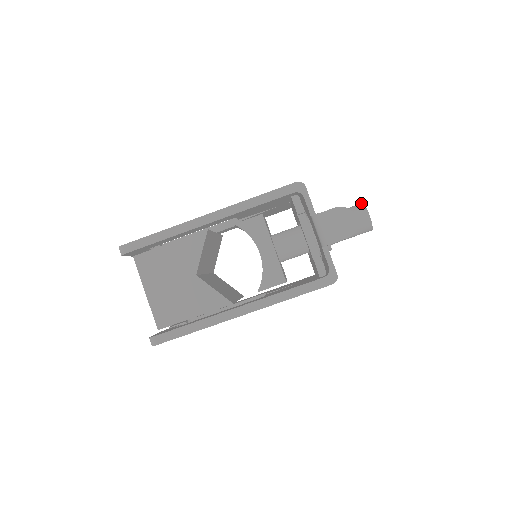
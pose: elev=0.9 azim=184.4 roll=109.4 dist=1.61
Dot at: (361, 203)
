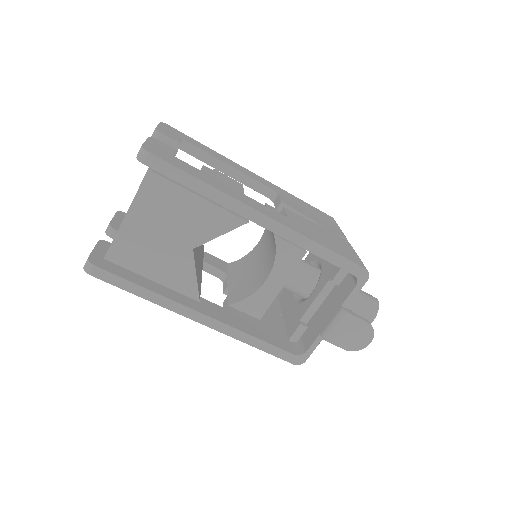
Dot at: (378, 301)
